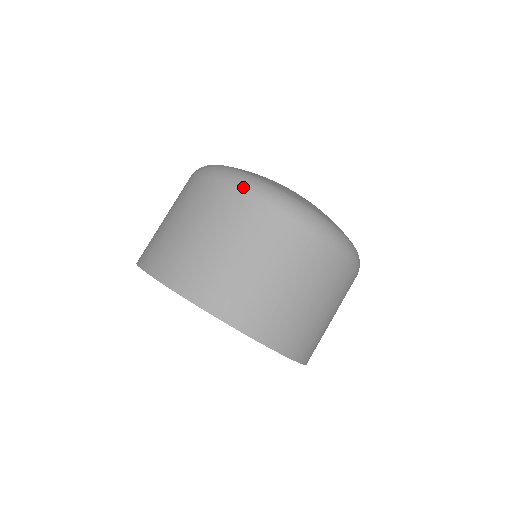
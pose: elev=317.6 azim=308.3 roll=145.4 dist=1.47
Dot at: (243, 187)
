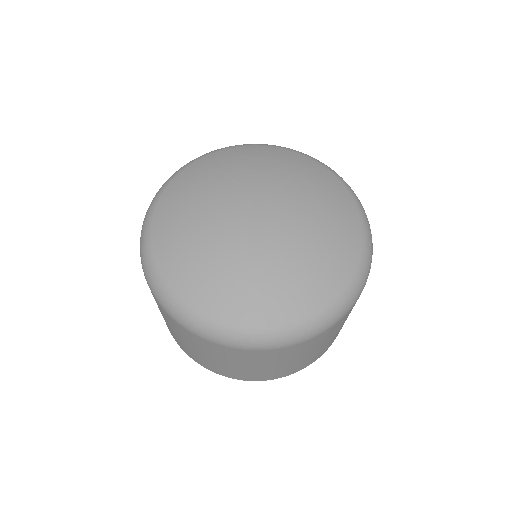
Dot at: (153, 294)
